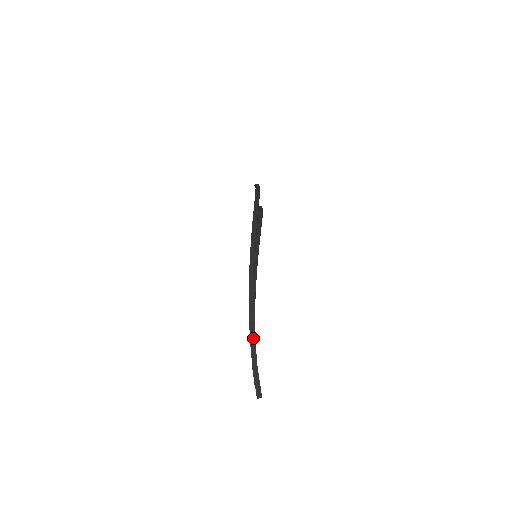
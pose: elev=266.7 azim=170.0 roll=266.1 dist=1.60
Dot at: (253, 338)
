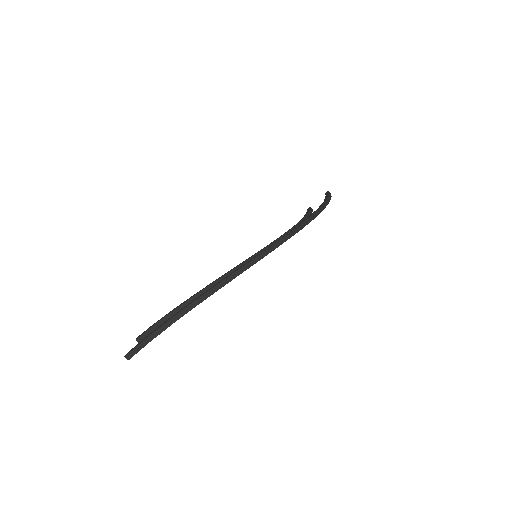
Dot at: (174, 320)
